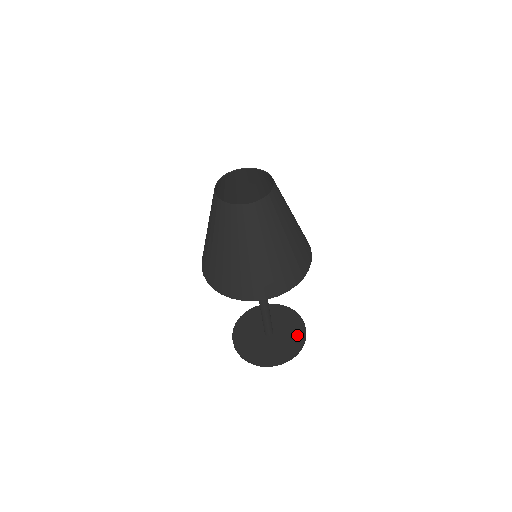
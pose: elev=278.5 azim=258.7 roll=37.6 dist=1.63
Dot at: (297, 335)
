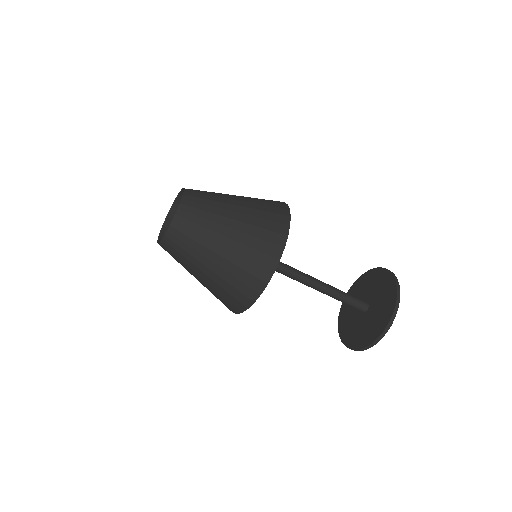
Dot at: (389, 298)
